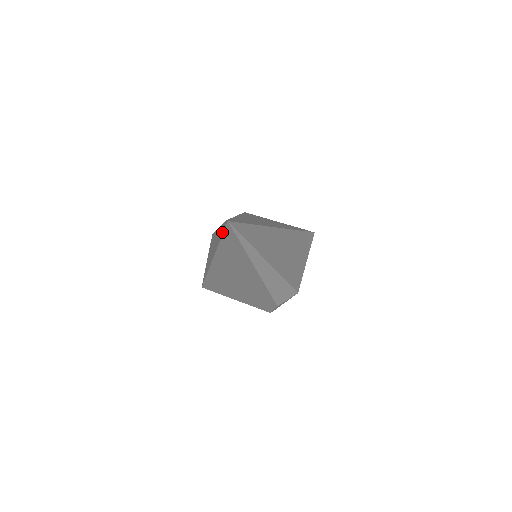
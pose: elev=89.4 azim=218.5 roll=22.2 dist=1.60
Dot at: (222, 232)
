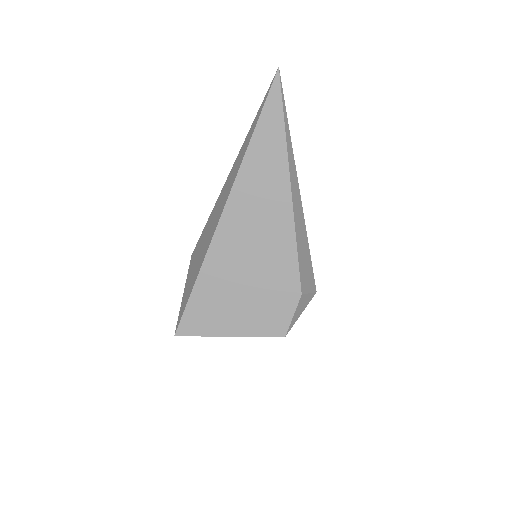
Dot at: (260, 111)
